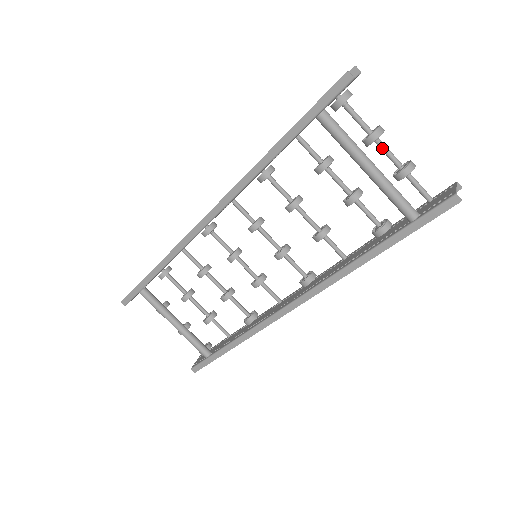
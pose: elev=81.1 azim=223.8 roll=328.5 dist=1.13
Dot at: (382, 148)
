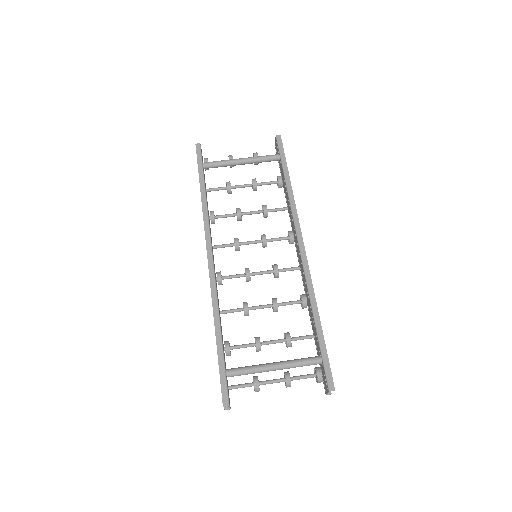
Dot at: occluded
